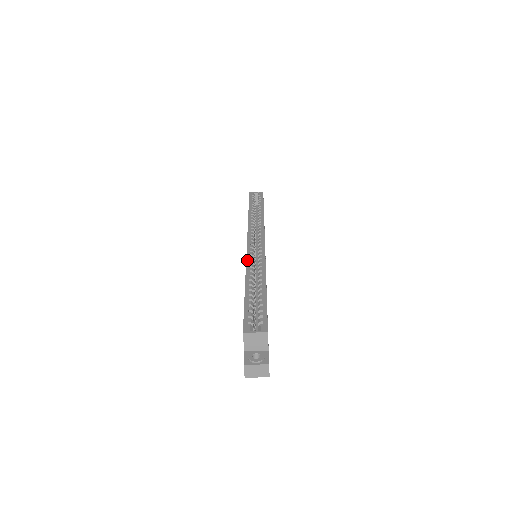
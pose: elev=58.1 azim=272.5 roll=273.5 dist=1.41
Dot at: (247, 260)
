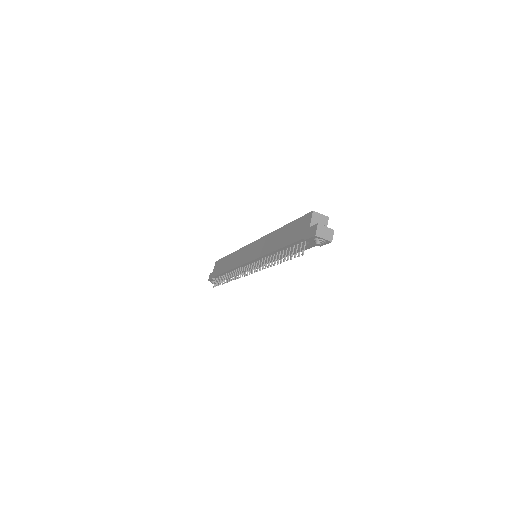
Dot at: (266, 235)
